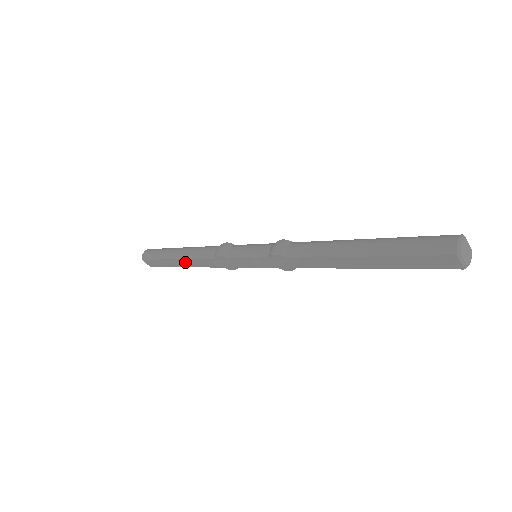
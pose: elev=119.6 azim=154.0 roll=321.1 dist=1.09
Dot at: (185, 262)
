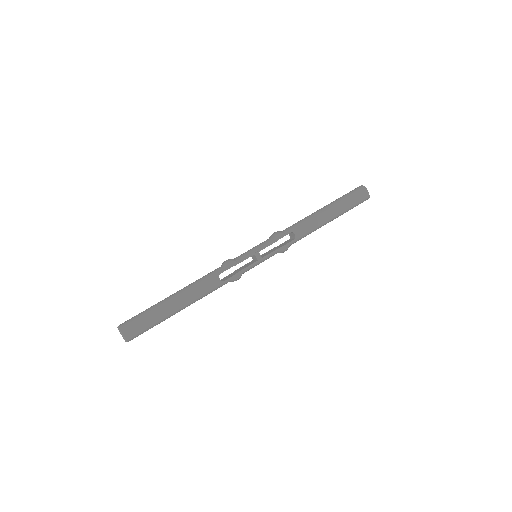
Dot at: (186, 296)
